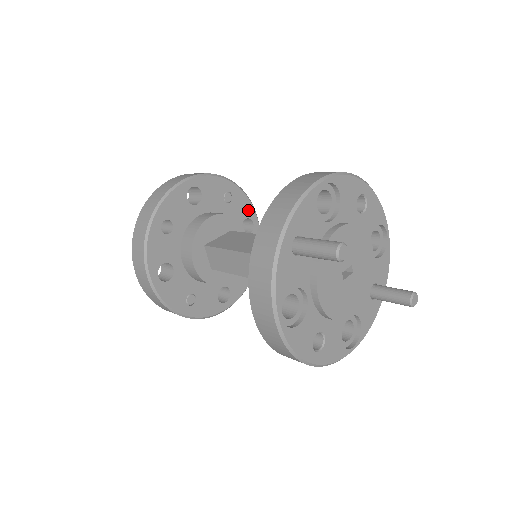
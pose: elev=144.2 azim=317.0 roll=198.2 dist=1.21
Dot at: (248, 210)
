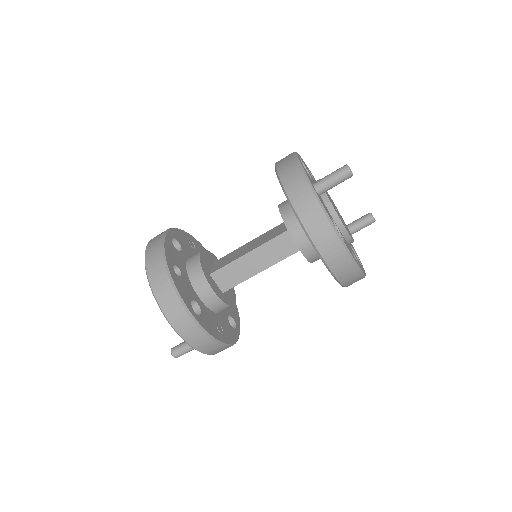
Dot at: occluded
